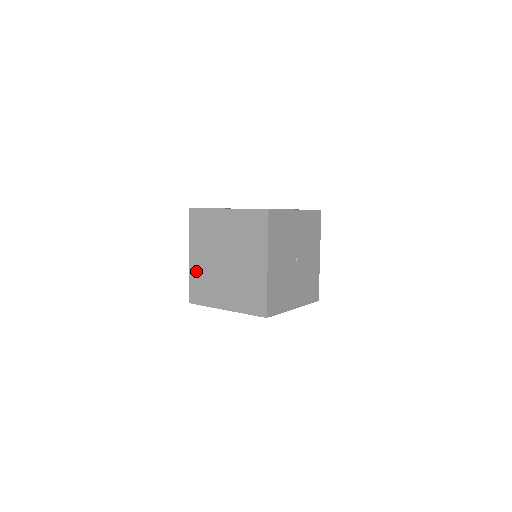
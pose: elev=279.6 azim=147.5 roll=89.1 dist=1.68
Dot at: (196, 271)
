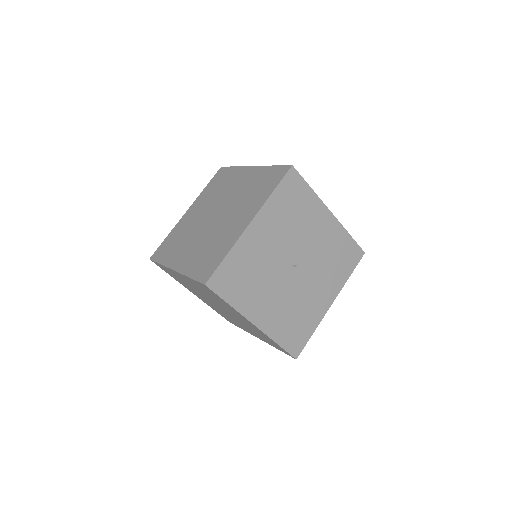
Dot at: (209, 305)
